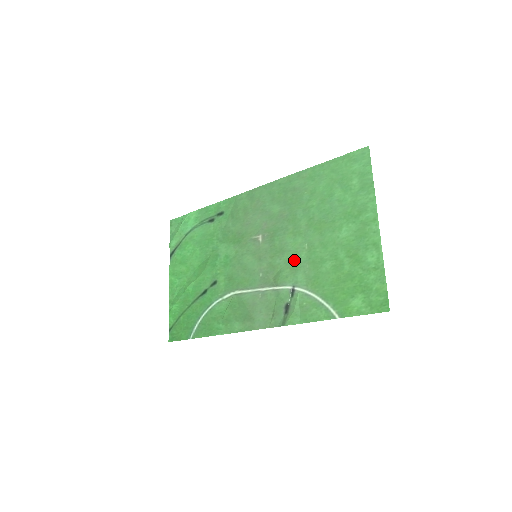
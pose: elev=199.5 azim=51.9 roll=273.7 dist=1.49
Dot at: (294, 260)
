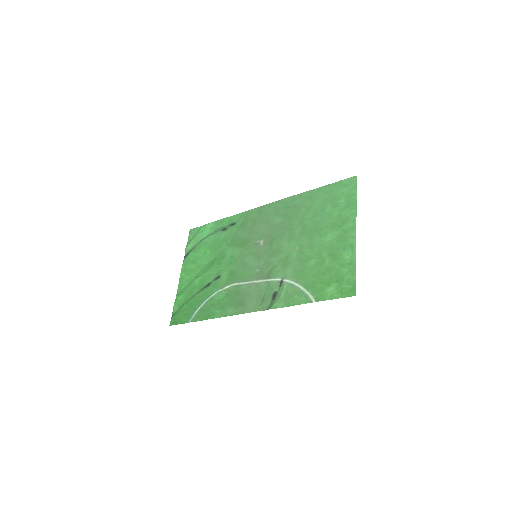
Dot at: (286, 258)
